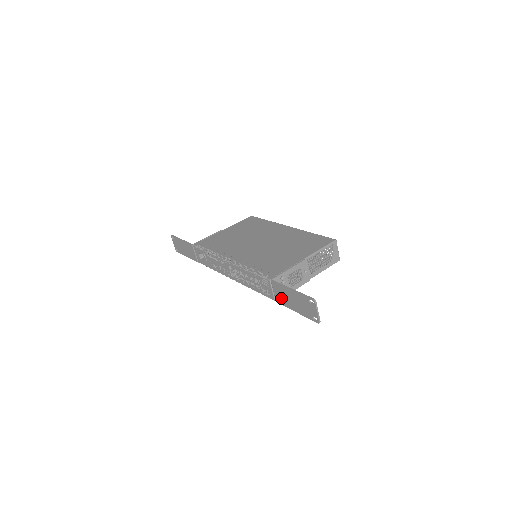
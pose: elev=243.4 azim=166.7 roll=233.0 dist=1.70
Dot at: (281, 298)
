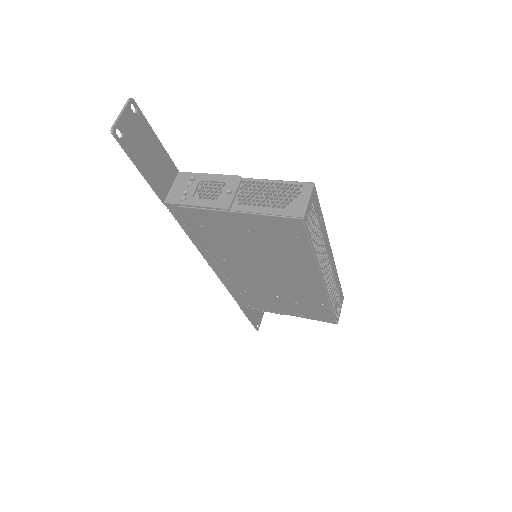
Dot at: (160, 181)
